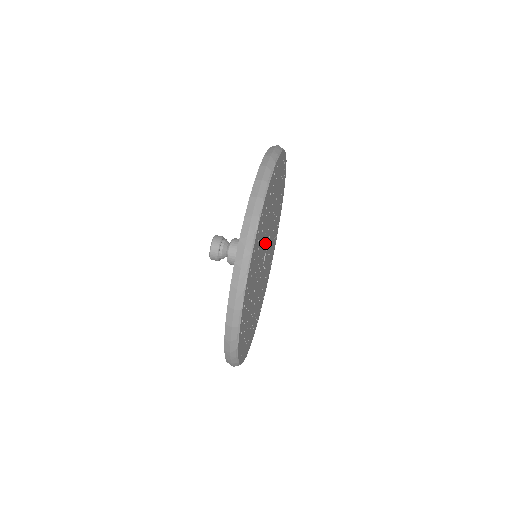
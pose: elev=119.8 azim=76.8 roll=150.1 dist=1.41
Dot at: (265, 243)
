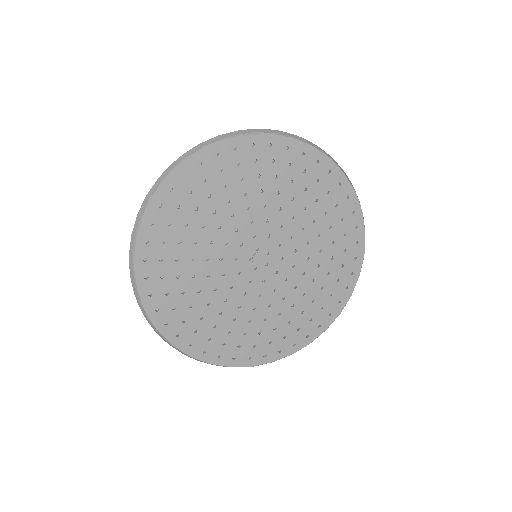
Dot at: (254, 231)
